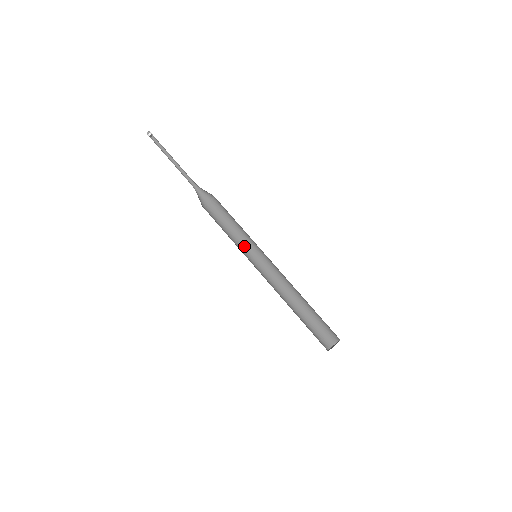
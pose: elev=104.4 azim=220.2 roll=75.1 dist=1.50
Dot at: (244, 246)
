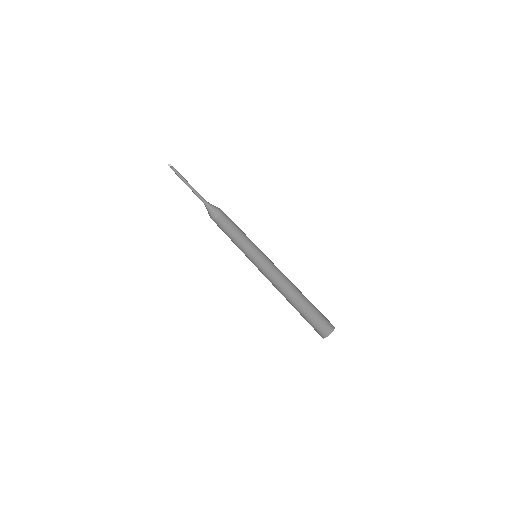
Dot at: (250, 246)
